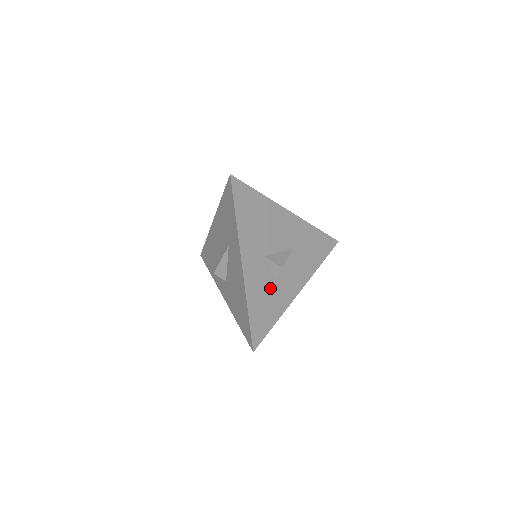
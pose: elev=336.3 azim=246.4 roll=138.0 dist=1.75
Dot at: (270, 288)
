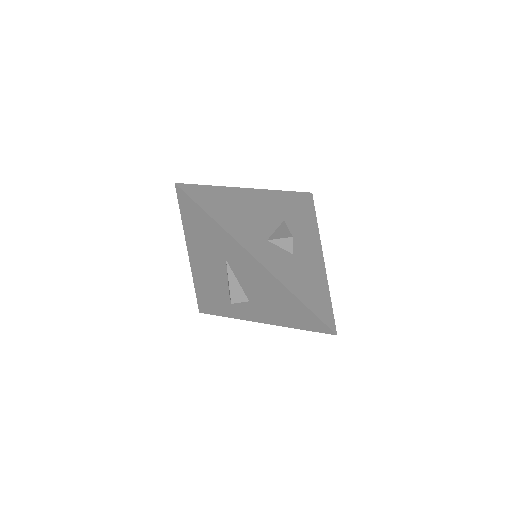
Dot at: (297, 266)
